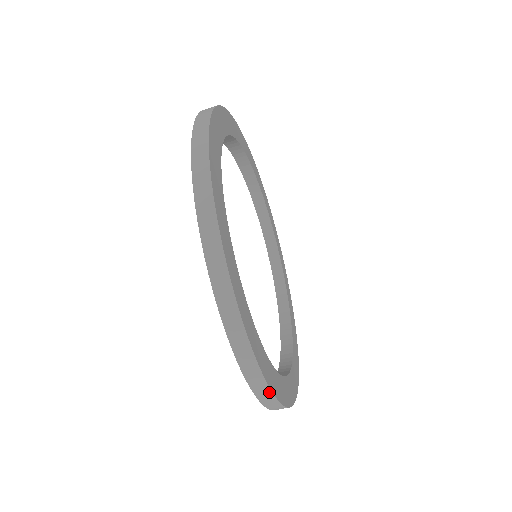
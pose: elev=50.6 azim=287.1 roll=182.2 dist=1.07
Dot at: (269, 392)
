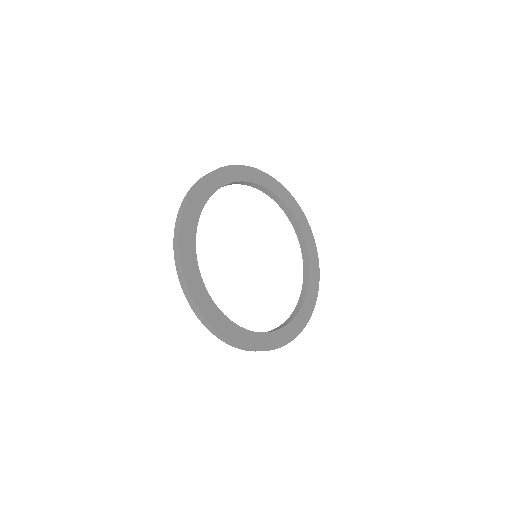
Dot at: (212, 328)
